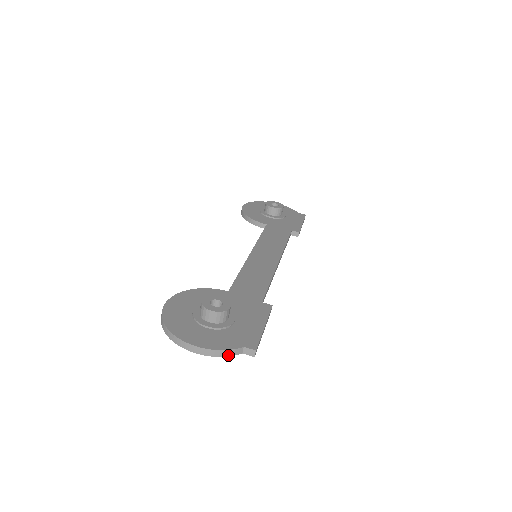
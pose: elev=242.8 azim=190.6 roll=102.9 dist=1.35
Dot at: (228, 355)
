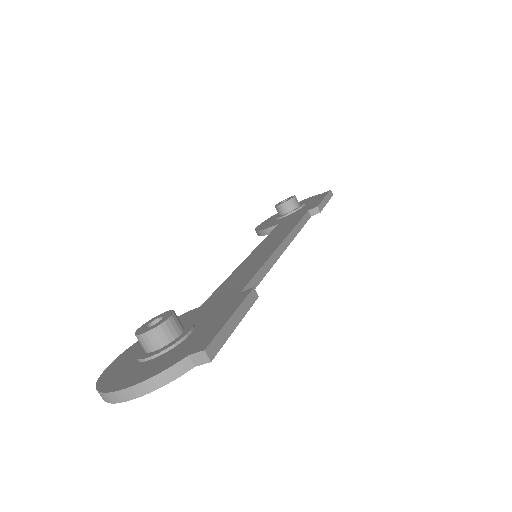
Dot at: (170, 379)
